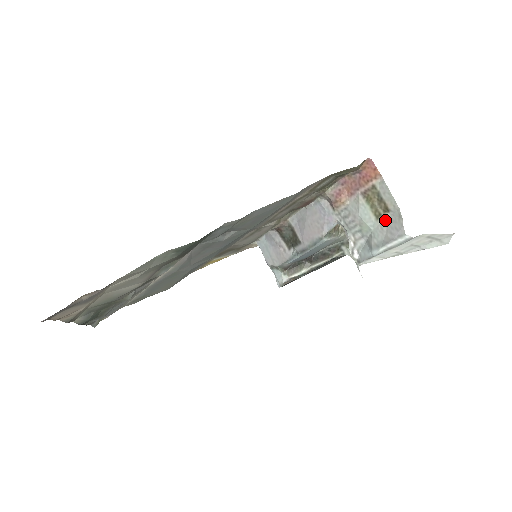
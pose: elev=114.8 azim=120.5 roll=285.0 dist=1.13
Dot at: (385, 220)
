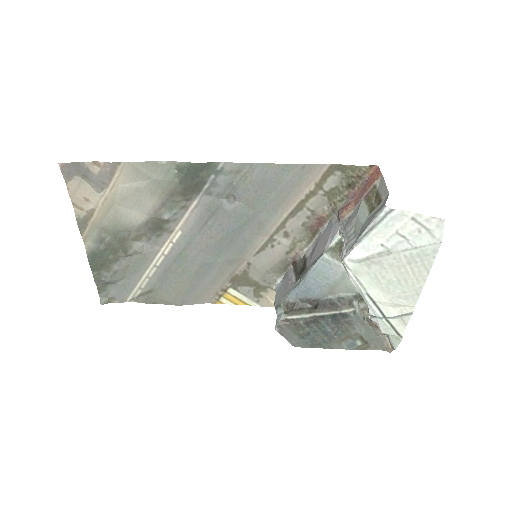
Dot at: (376, 210)
